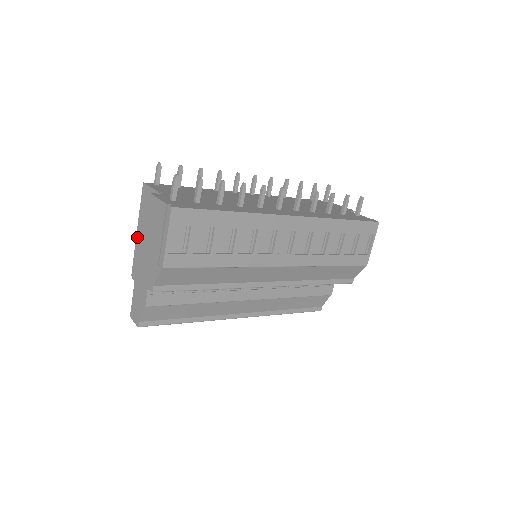
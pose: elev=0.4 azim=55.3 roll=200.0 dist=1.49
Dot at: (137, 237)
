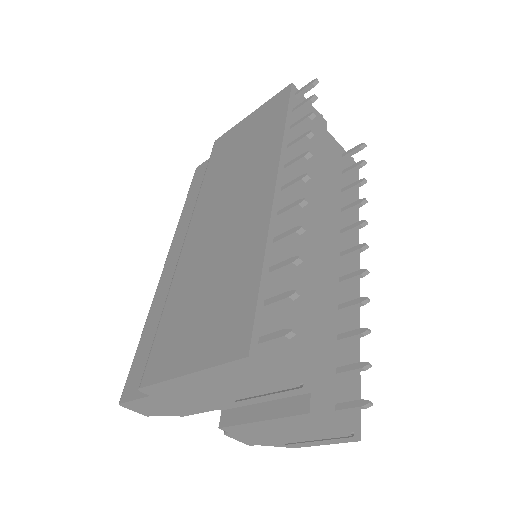
Dot at: (184, 380)
